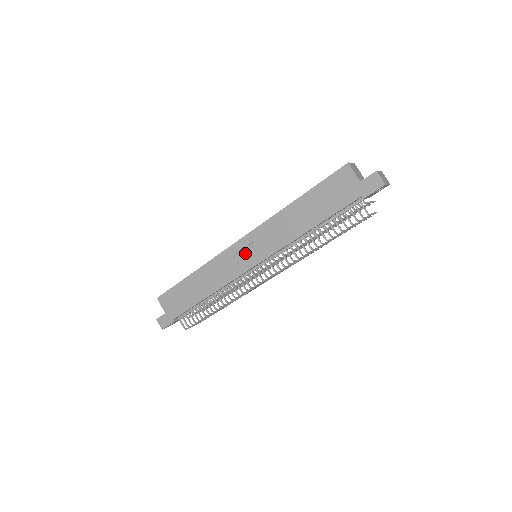
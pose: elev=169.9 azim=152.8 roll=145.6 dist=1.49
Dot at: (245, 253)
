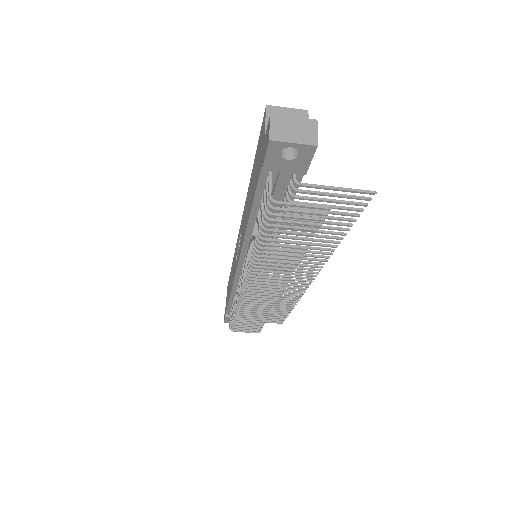
Dot at: occluded
